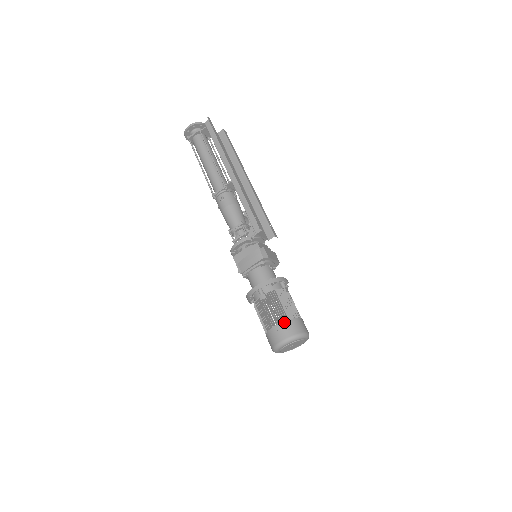
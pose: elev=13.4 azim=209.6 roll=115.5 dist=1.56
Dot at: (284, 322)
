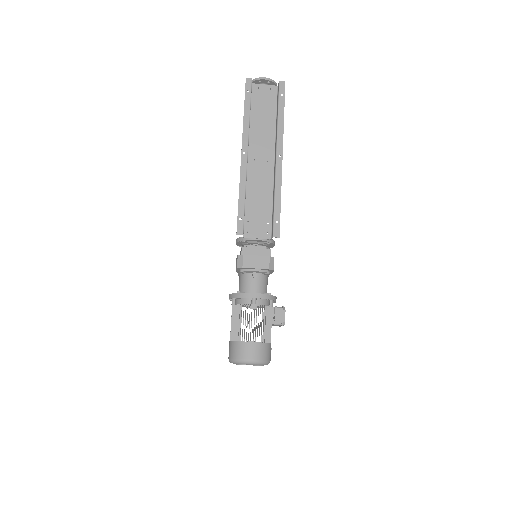
Dot at: (232, 342)
